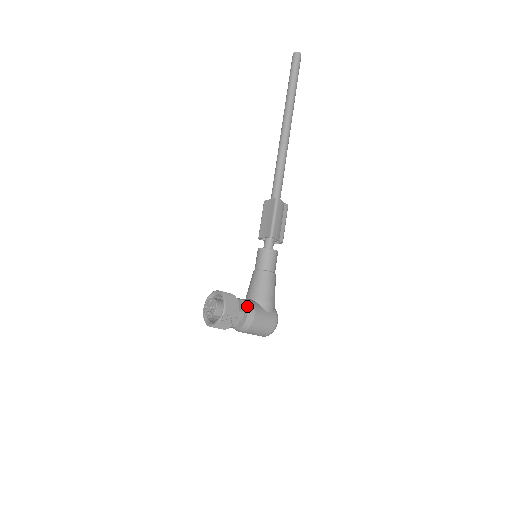
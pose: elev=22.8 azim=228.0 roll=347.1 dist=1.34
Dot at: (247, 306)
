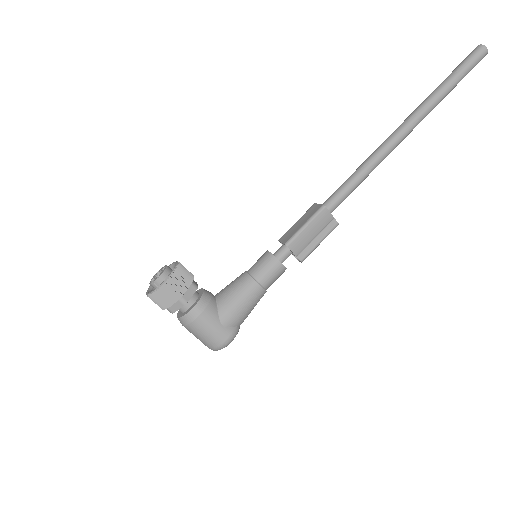
Dot at: (199, 300)
